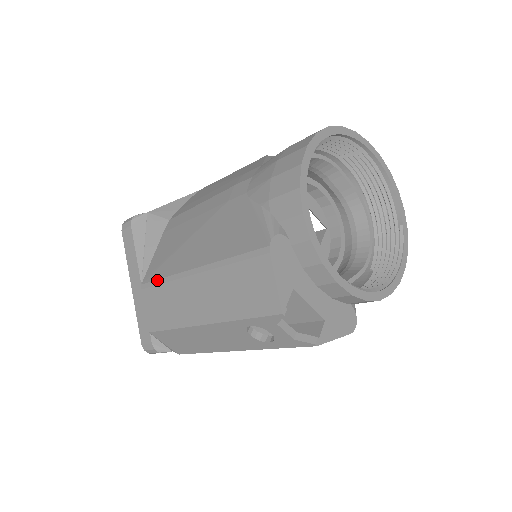
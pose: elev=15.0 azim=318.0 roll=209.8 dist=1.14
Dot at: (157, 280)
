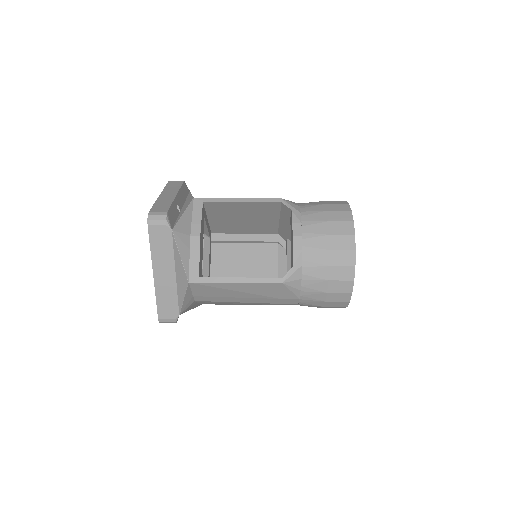
Dot at: occluded
